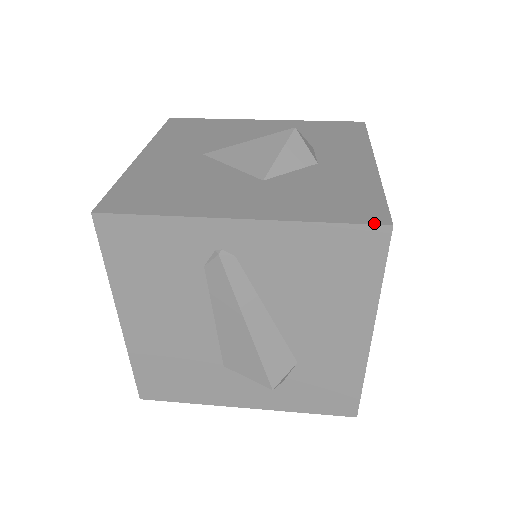
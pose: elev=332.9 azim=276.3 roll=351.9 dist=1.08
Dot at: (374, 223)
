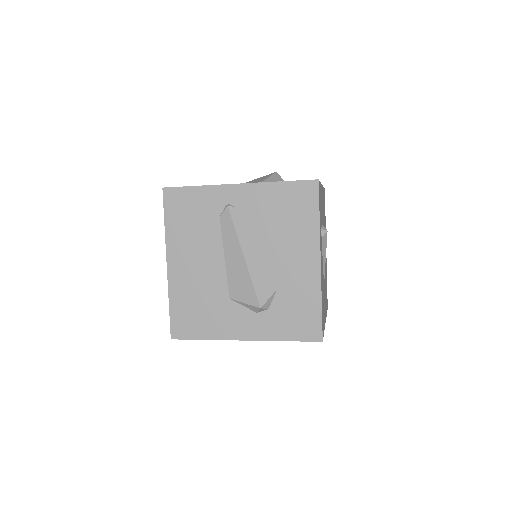
Dot at: (309, 180)
